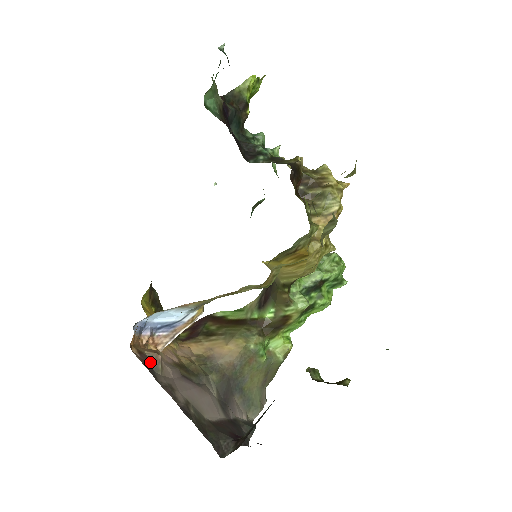
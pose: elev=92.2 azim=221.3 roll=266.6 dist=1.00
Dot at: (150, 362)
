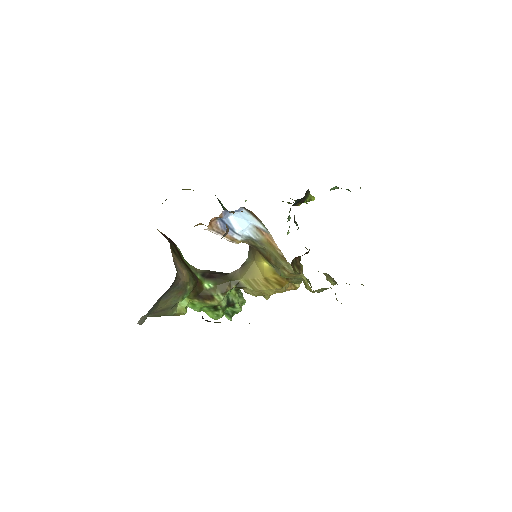
Dot at: (227, 230)
